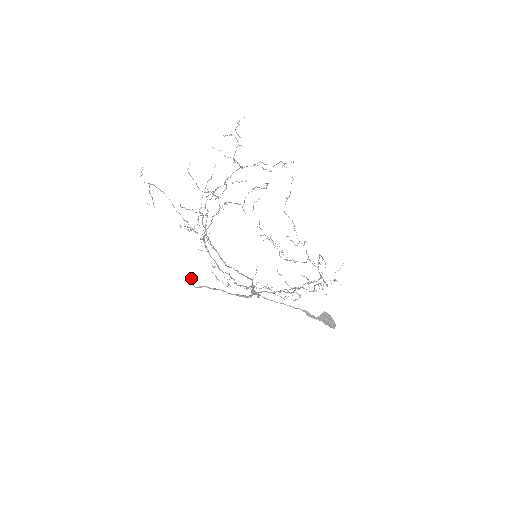
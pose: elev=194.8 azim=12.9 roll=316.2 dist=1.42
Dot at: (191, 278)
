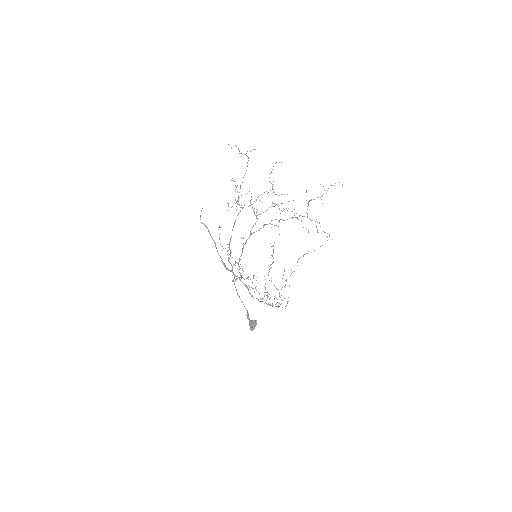
Dot at: occluded
